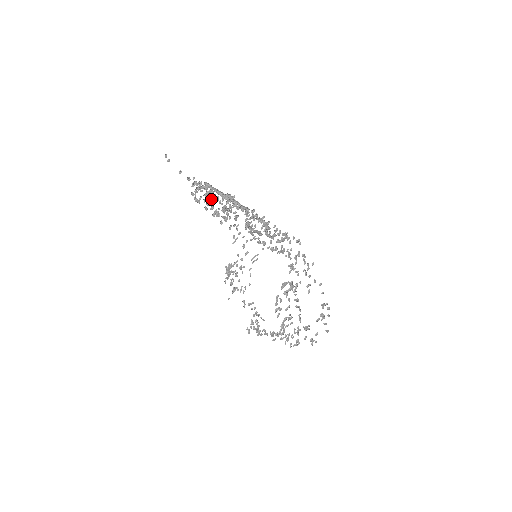
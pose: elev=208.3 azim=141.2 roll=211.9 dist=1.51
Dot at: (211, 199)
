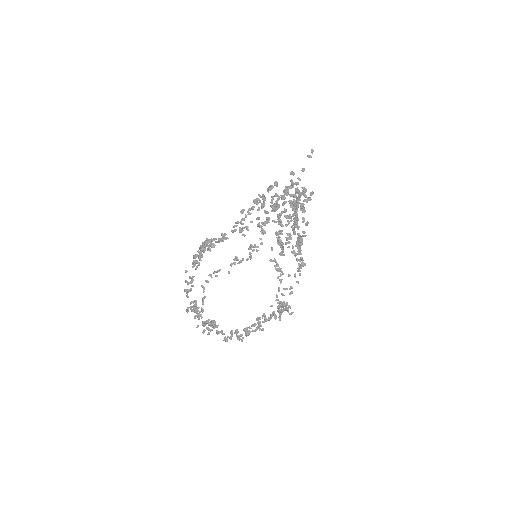
Dot at: (284, 198)
